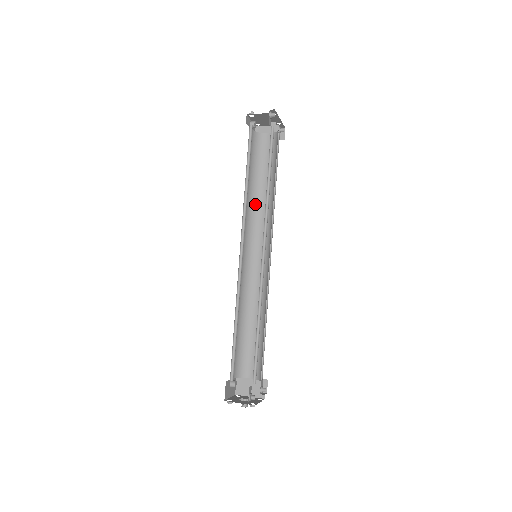
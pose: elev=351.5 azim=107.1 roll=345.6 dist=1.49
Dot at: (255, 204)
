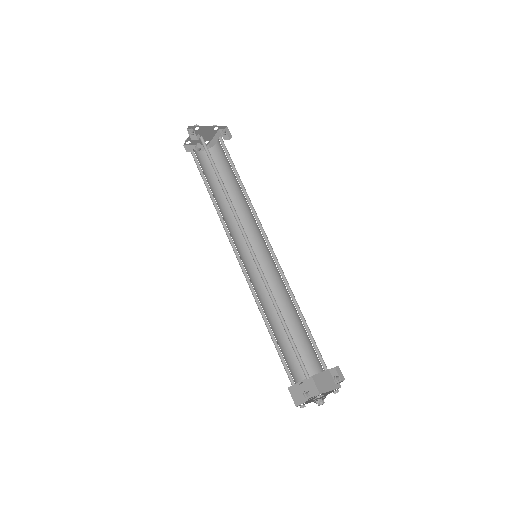
Dot at: (239, 210)
